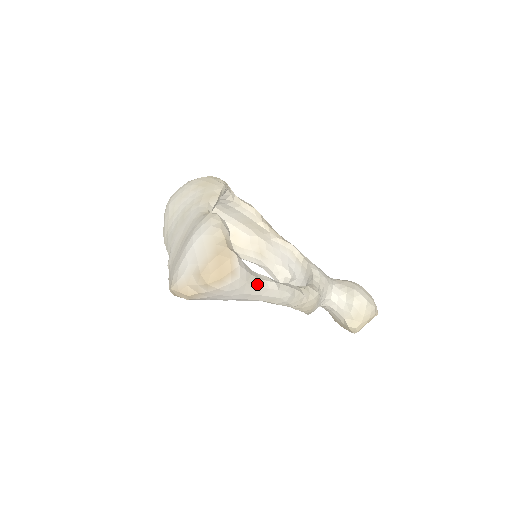
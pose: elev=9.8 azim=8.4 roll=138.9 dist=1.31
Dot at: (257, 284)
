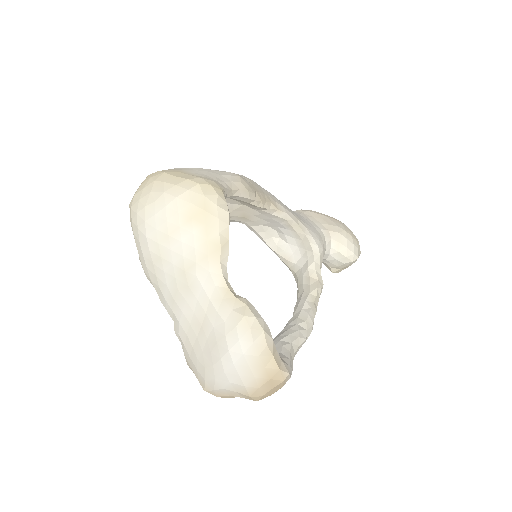
Dot at: occluded
